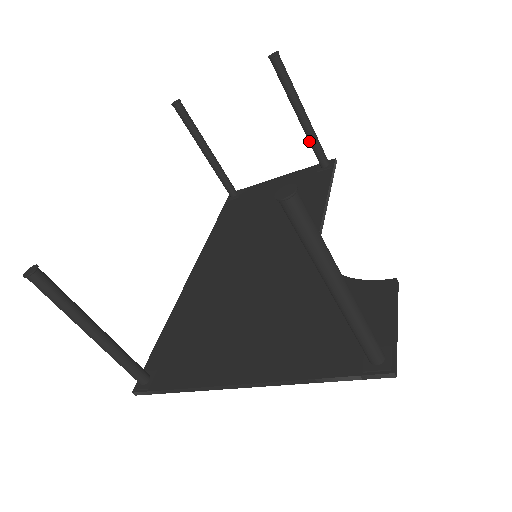
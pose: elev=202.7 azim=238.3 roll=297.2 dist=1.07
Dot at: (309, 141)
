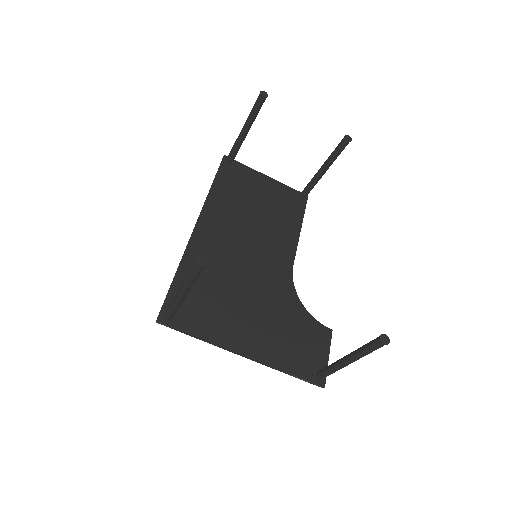
Dot at: (310, 183)
